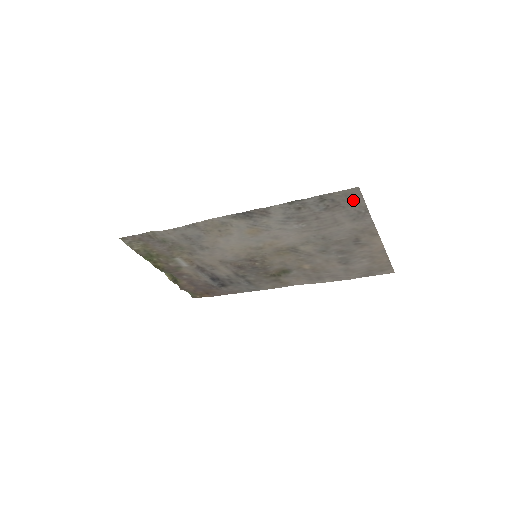
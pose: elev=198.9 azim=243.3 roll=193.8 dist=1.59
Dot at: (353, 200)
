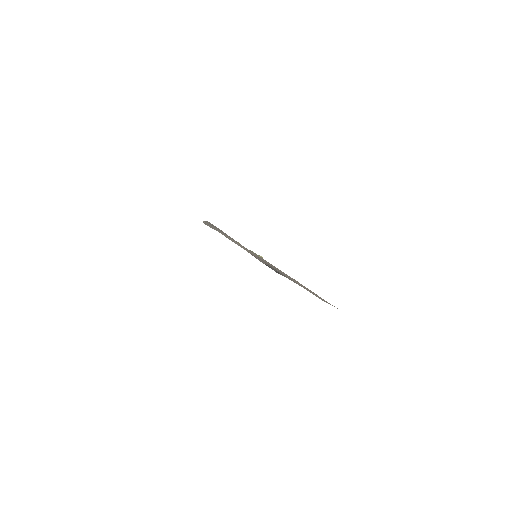
Dot at: occluded
